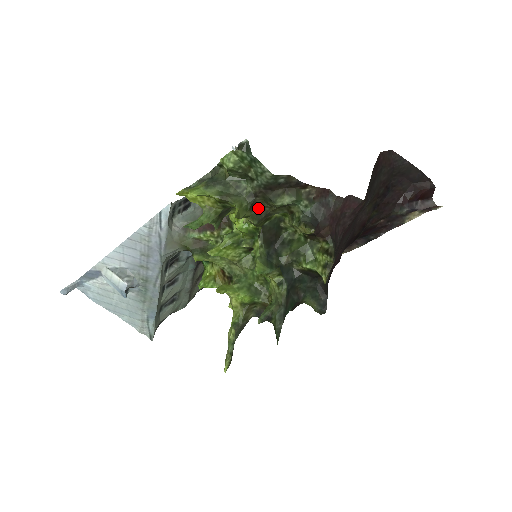
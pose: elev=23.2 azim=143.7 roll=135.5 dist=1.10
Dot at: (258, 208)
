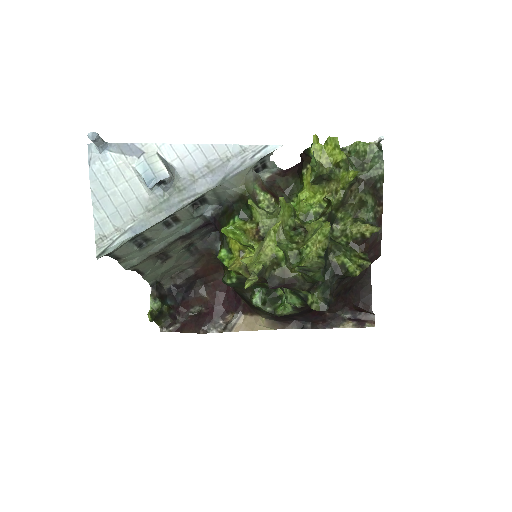
Dot at: (348, 192)
